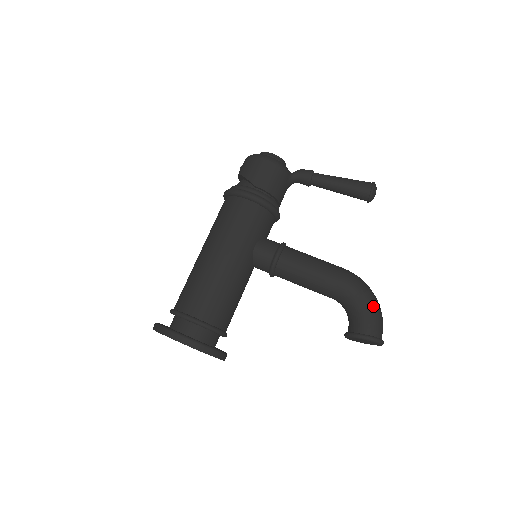
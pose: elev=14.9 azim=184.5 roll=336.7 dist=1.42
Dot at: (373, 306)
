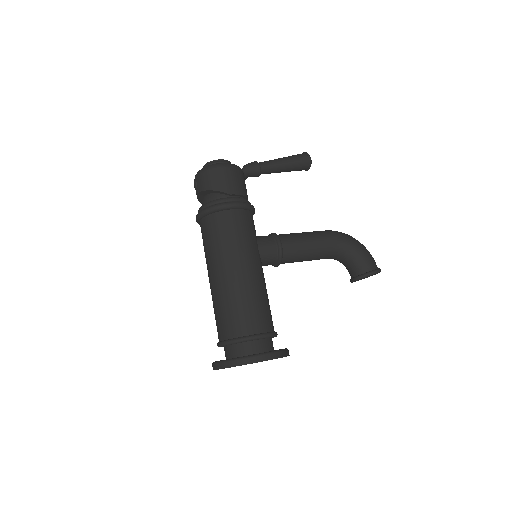
Dot at: (363, 247)
